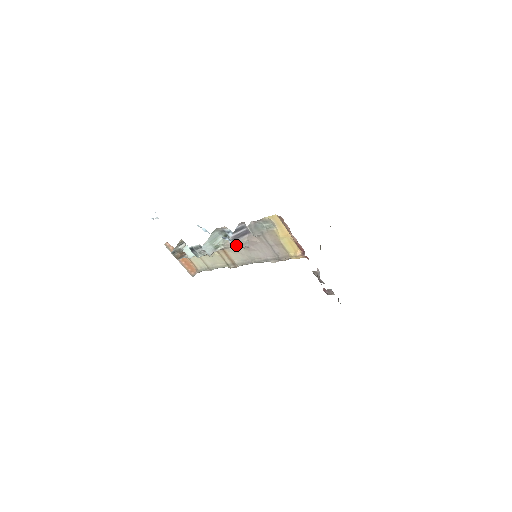
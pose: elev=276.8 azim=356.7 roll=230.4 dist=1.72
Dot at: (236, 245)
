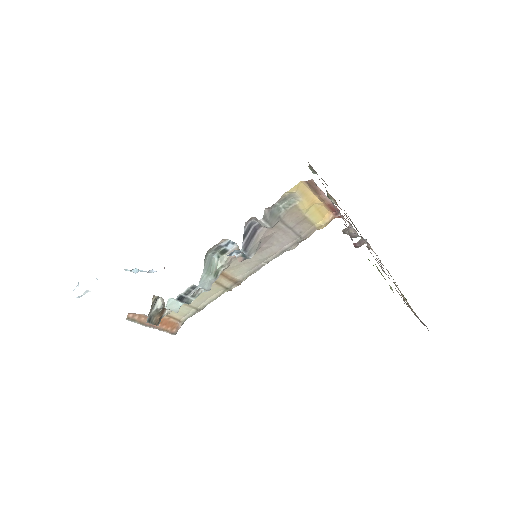
Dot at: (249, 254)
